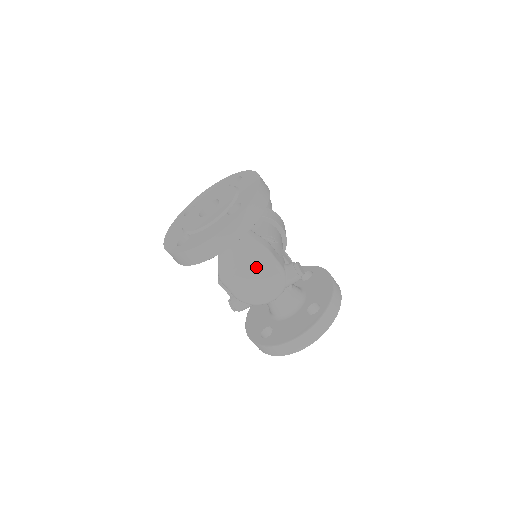
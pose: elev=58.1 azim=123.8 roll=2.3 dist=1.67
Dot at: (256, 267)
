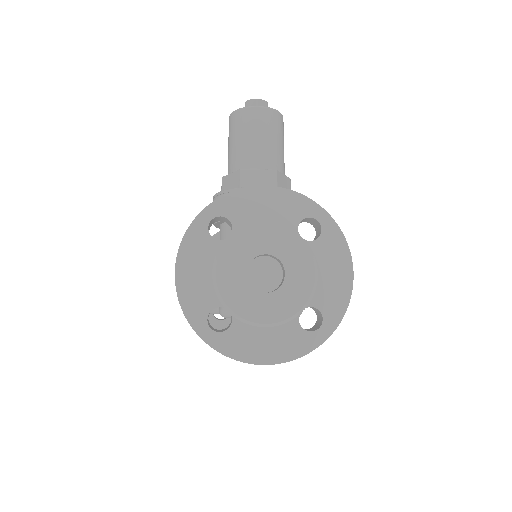
Dot at: occluded
